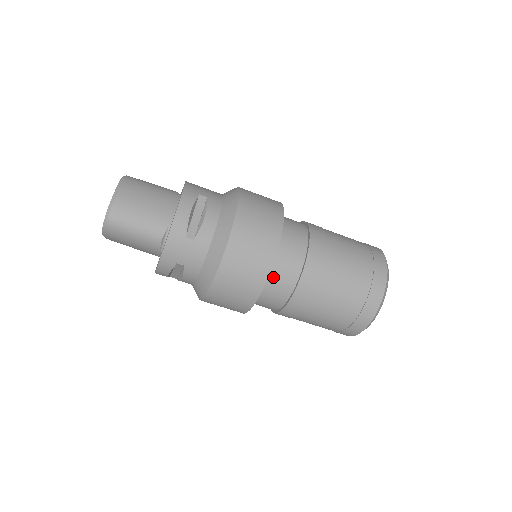
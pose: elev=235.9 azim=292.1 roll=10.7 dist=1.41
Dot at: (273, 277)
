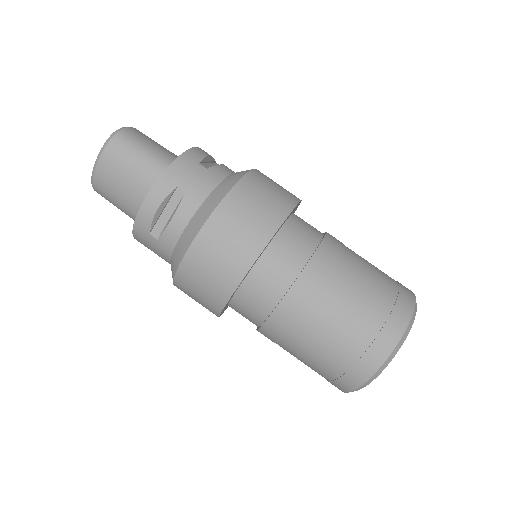
Dot at: (287, 236)
